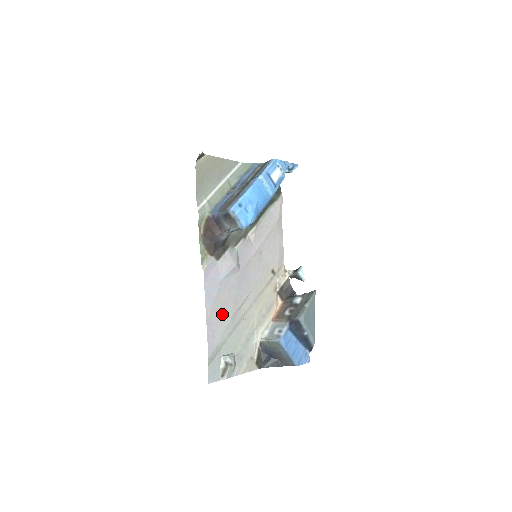
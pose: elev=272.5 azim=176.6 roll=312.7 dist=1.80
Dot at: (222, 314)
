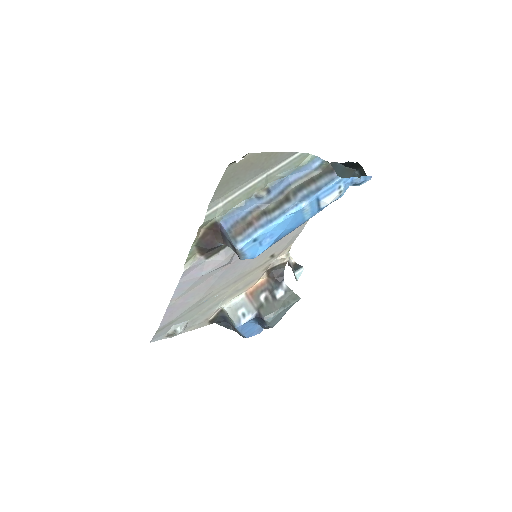
Dot at: (189, 299)
